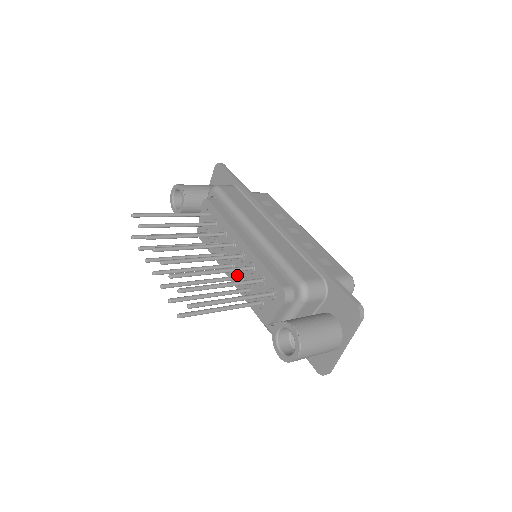
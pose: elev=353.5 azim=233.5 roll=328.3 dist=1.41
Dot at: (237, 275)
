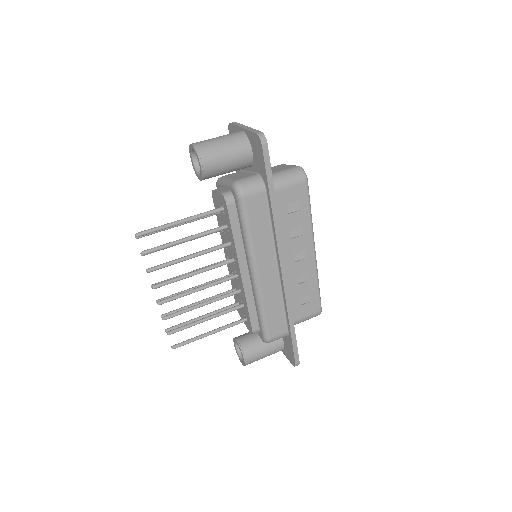
Dot at: (231, 270)
